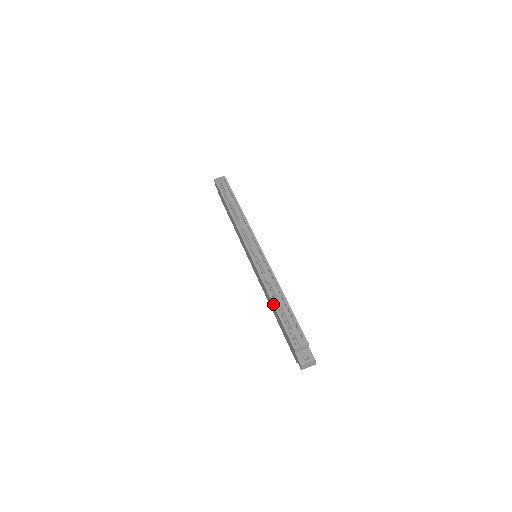
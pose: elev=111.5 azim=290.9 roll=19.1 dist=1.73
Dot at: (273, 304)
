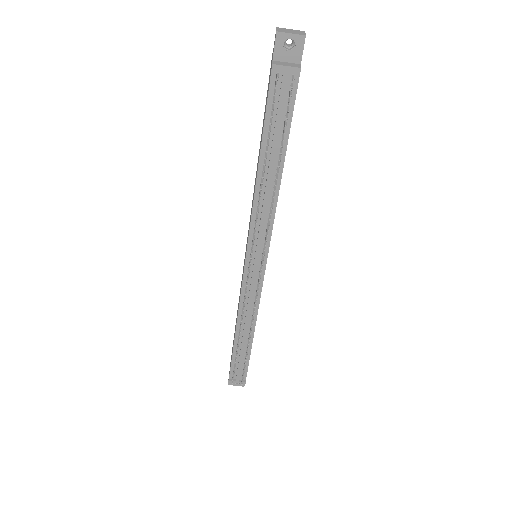
Dot at: (235, 337)
